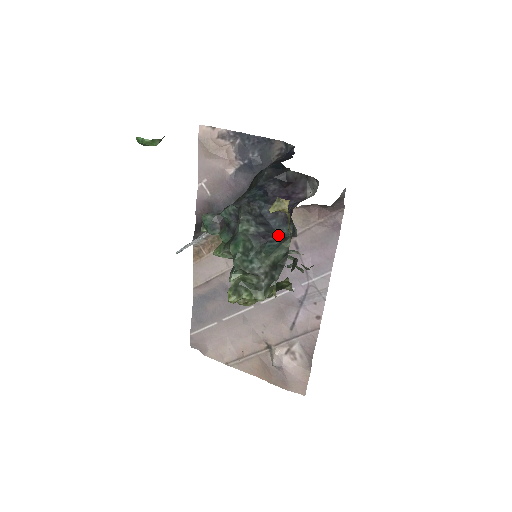
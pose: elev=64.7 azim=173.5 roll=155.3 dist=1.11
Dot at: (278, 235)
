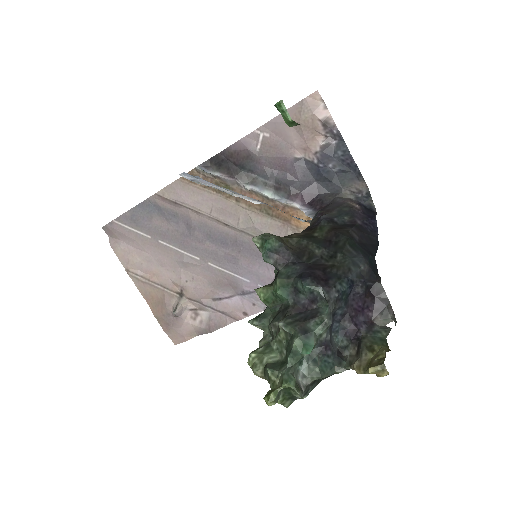
Dot at: (335, 348)
